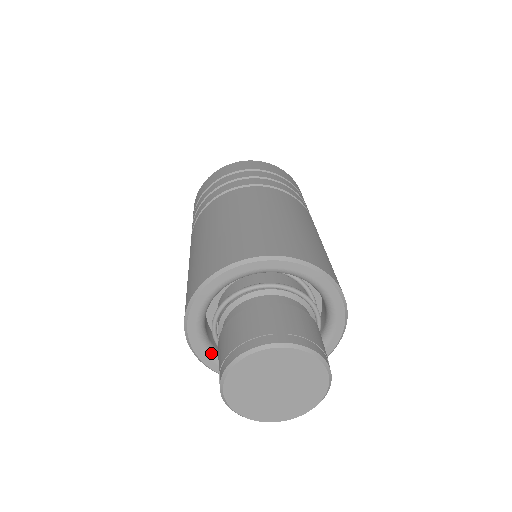
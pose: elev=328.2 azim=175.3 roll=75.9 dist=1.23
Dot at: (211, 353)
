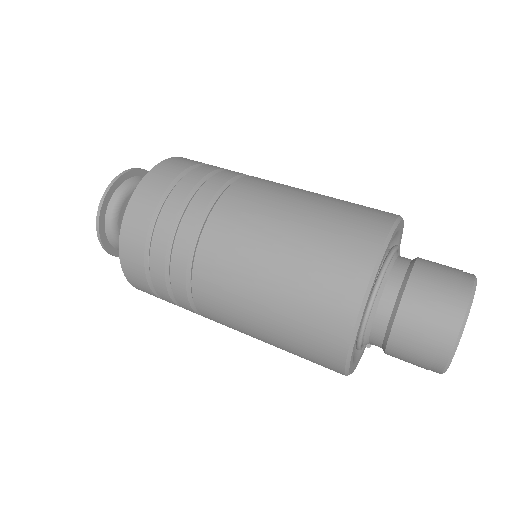
Dot at: (353, 361)
